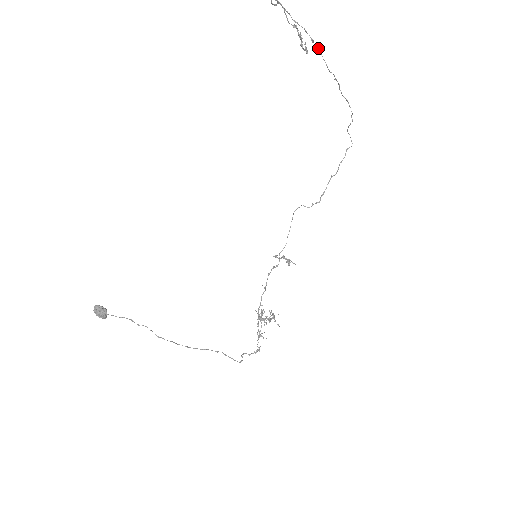
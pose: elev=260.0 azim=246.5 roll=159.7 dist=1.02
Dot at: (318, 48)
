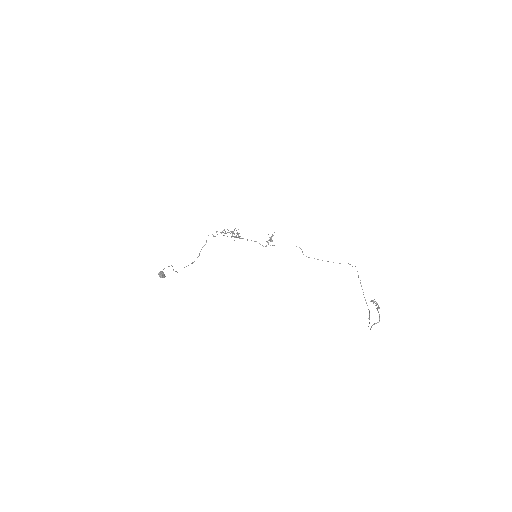
Dot at: occluded
